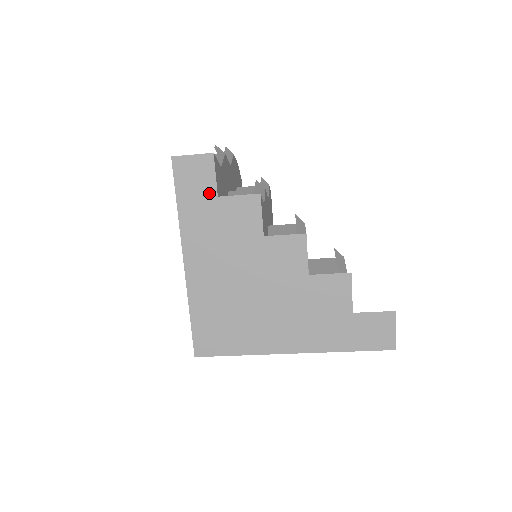
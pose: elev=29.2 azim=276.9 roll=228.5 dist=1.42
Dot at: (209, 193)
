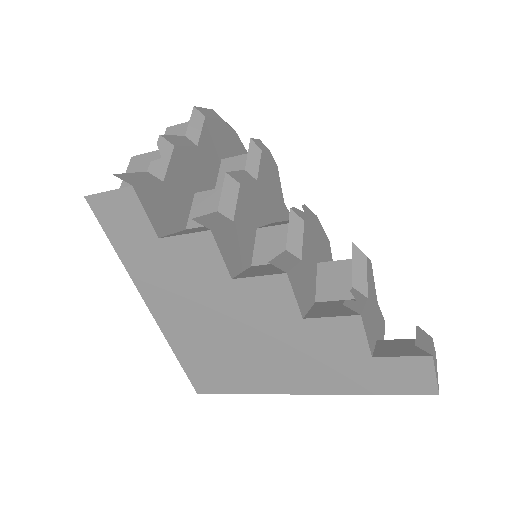
Dot at: (147, 235)
